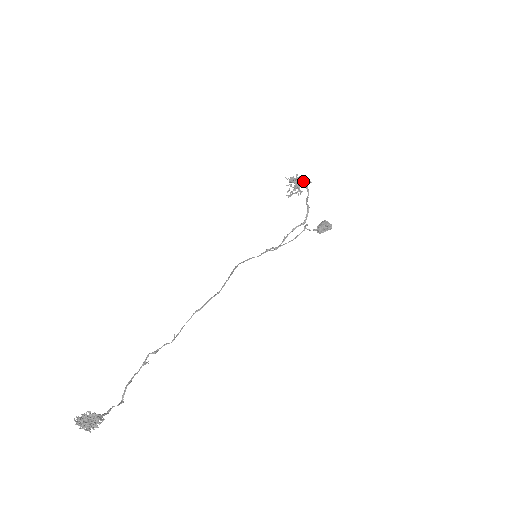
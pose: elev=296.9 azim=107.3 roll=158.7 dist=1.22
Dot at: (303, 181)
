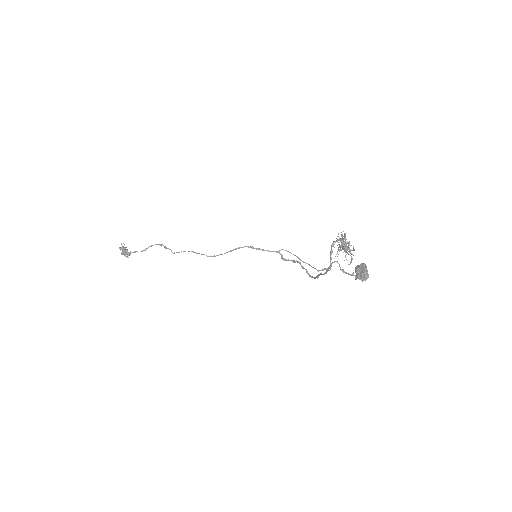
Dot at: (346, 254)
